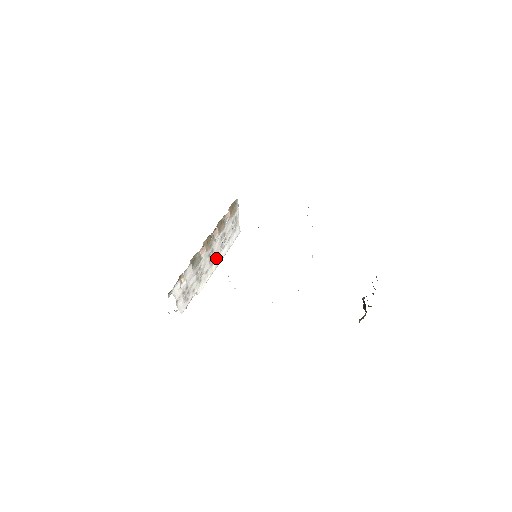
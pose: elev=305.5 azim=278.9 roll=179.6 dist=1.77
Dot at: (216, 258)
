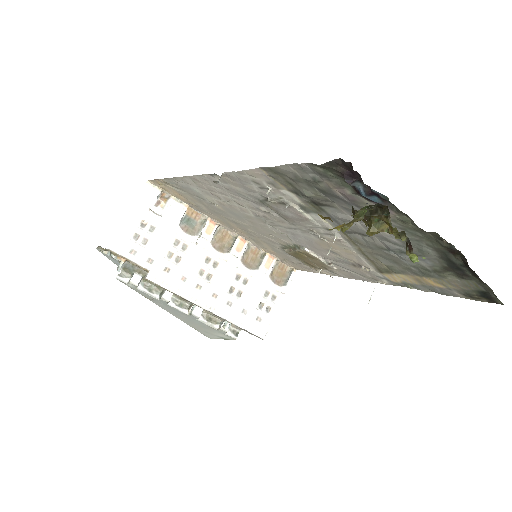
Dot at: (209, 293)
